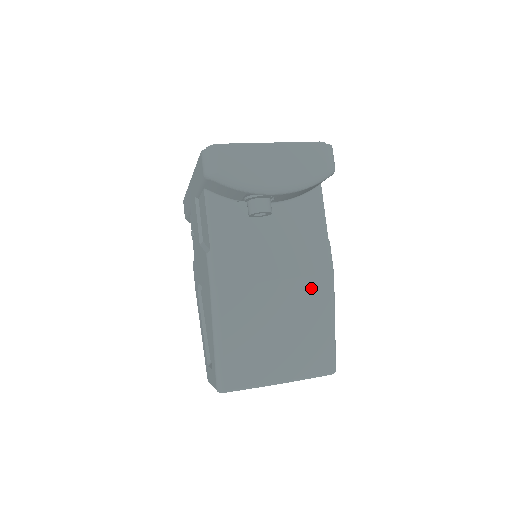
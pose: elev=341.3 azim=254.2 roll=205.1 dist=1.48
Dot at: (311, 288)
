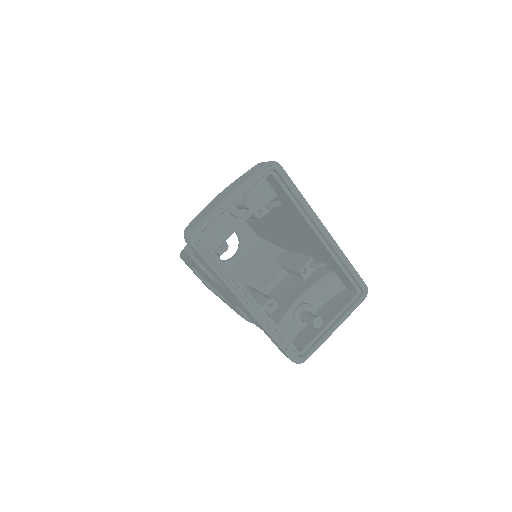
Dot at: occluded
